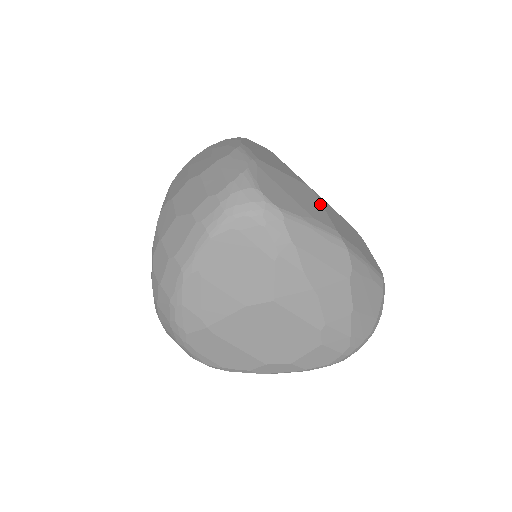
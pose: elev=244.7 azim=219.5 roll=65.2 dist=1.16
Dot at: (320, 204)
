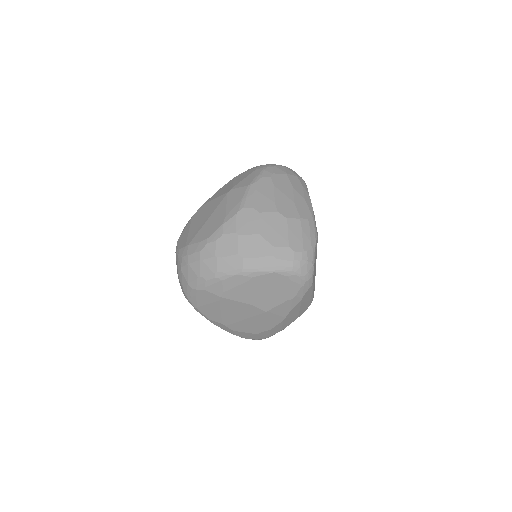
Dot at: occluded
